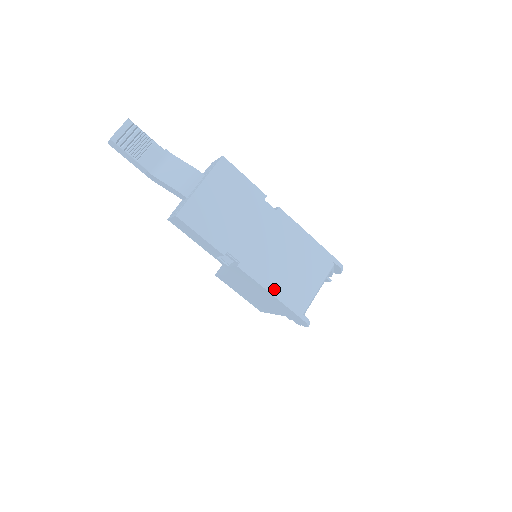
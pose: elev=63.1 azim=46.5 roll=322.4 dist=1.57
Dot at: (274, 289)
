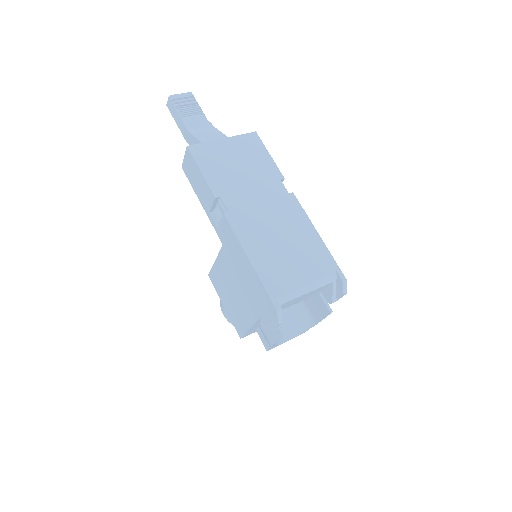
Dot at: (253, 255)
